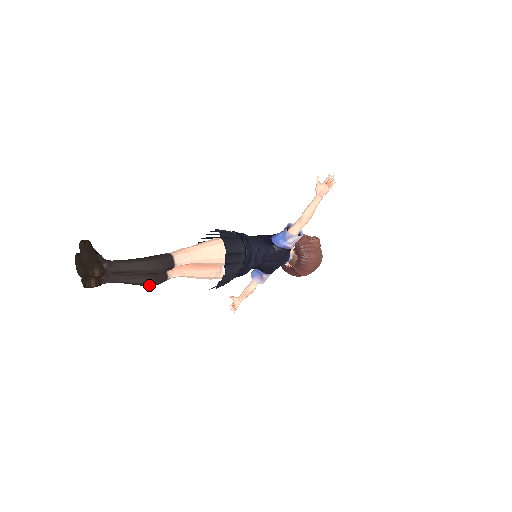
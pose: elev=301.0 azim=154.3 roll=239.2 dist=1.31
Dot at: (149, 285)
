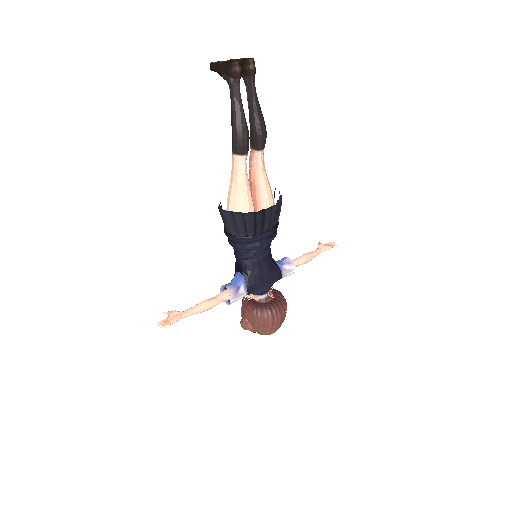
Dot at: (243, 135)
